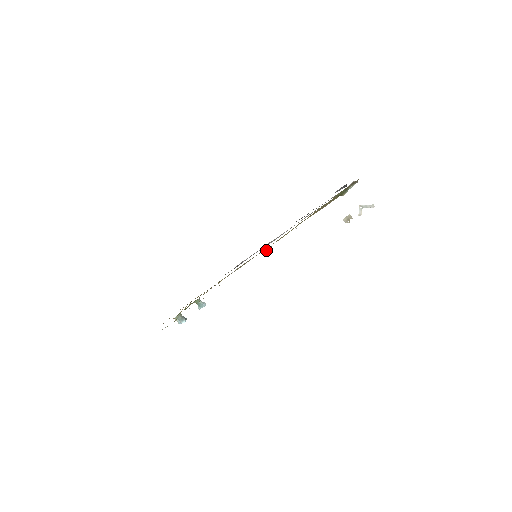
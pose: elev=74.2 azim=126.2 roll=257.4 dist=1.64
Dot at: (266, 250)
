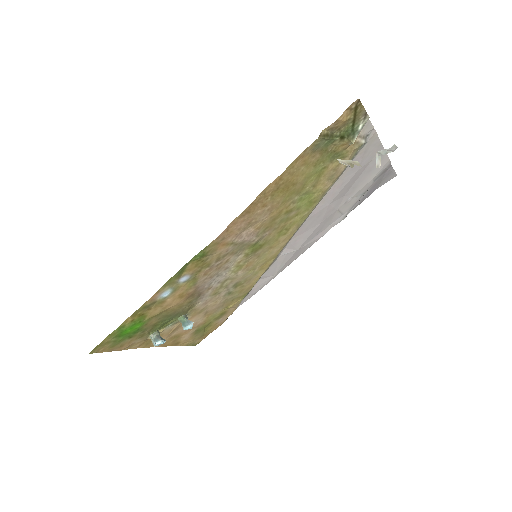
Dot at: (249, 230)
